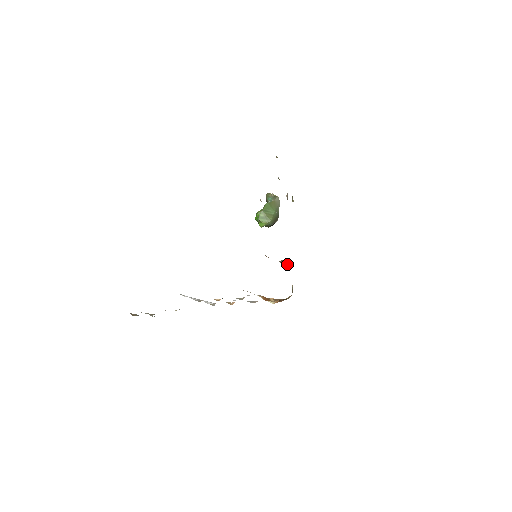
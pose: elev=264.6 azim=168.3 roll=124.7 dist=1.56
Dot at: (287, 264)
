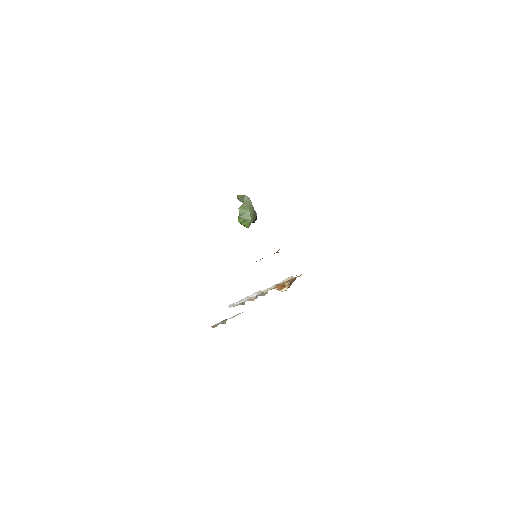
Dot at: occluded
